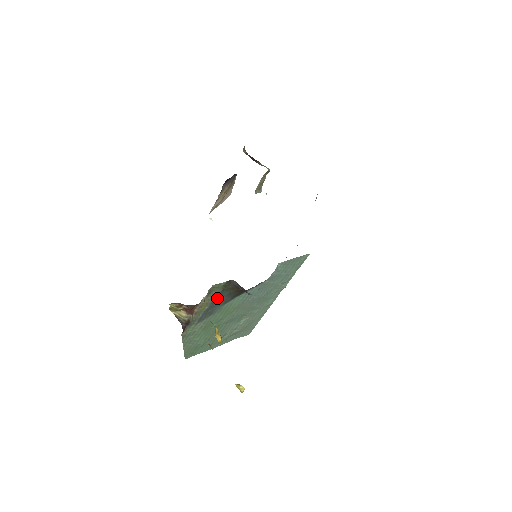
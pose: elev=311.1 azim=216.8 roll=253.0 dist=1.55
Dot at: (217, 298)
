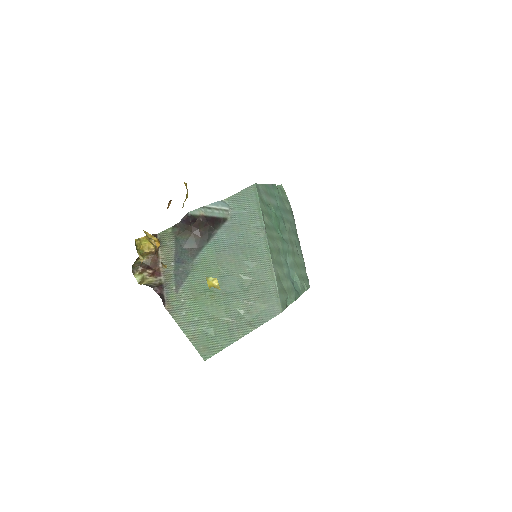
Dot at: (178, 251)
